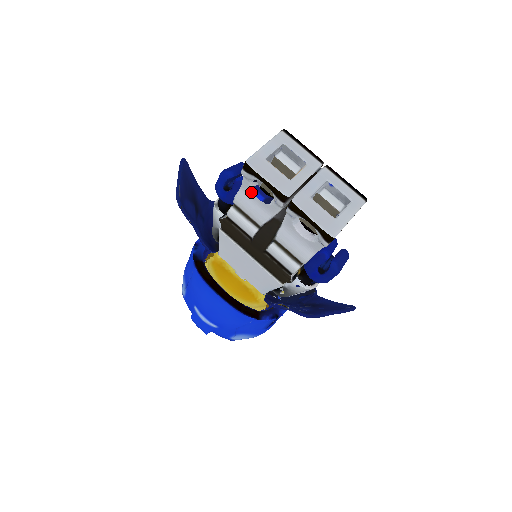
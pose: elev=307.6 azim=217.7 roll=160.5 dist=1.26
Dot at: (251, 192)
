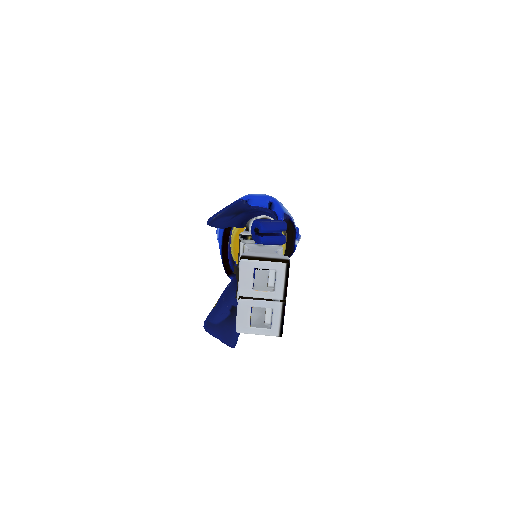
Dot at: occluded
